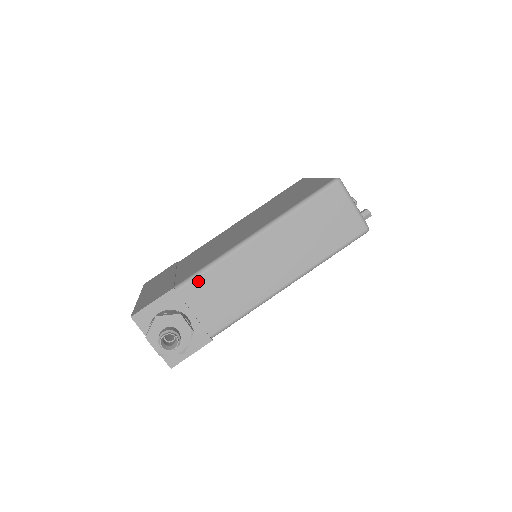
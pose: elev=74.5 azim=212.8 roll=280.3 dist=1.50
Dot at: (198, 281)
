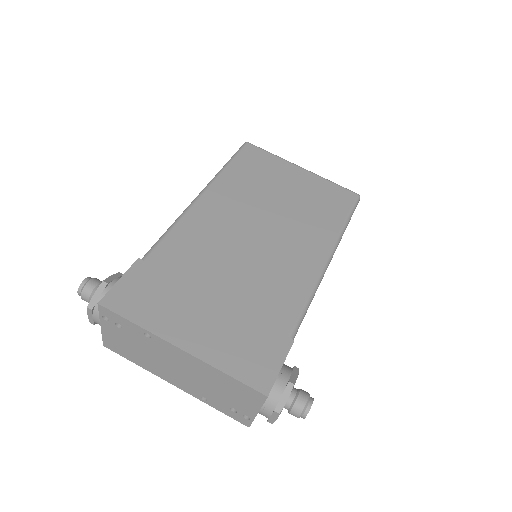
Dot at: occluded
